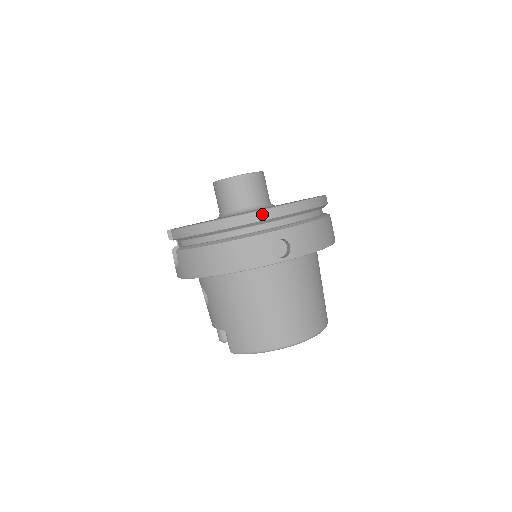
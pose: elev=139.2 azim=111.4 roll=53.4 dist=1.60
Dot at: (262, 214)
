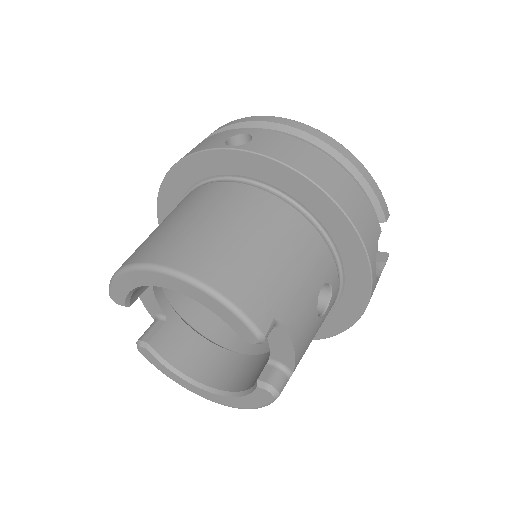
Dot at: (249, 118)
